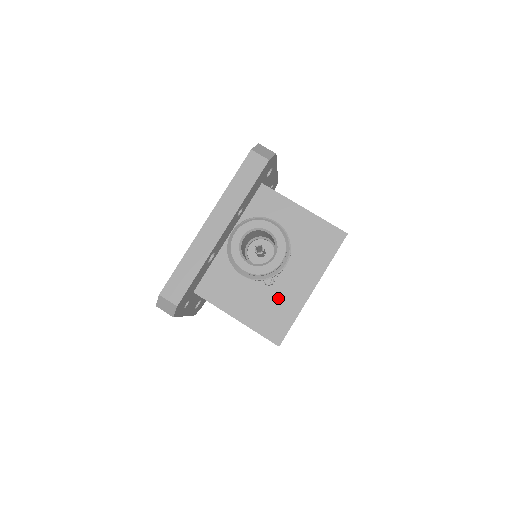
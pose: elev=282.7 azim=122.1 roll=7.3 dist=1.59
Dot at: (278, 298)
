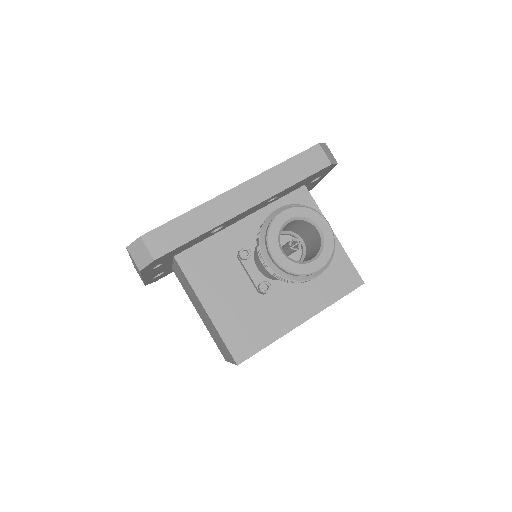
Dot at: (263, 312)
